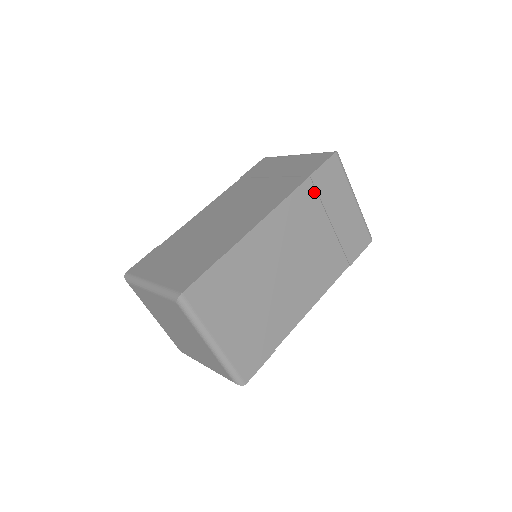
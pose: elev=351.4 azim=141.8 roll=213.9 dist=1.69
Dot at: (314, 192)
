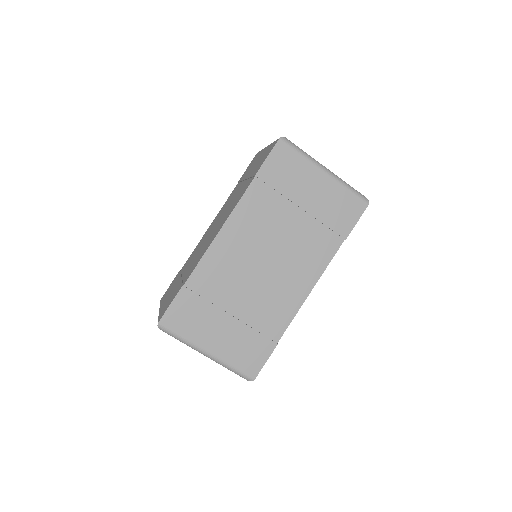
Dot at: (267, 188)
